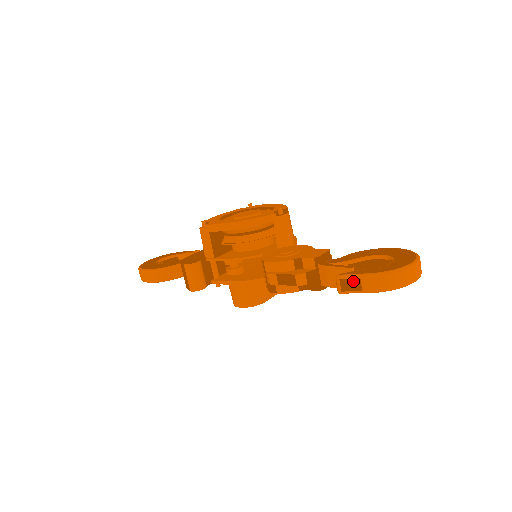
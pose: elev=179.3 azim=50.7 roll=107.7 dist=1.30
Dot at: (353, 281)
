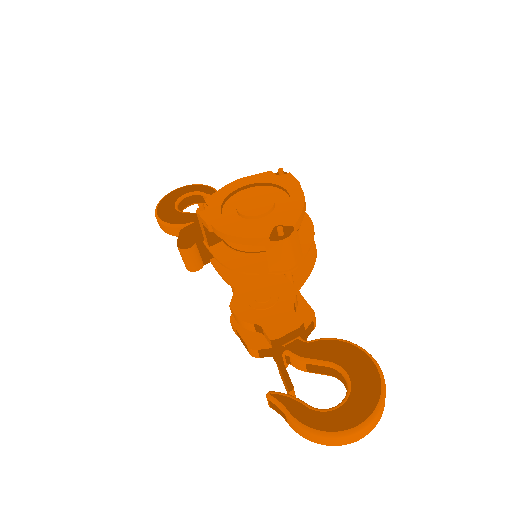
Dot at: (280, 411)
